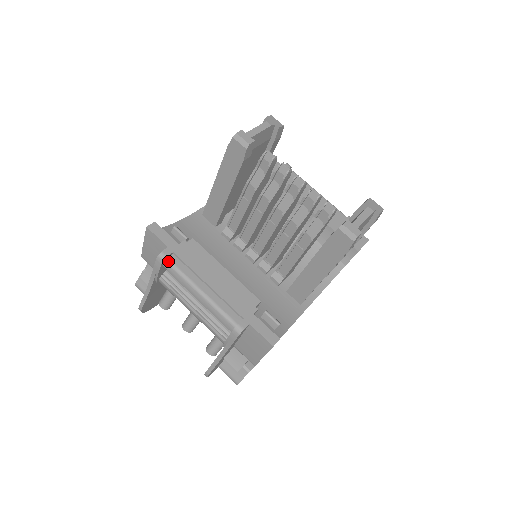
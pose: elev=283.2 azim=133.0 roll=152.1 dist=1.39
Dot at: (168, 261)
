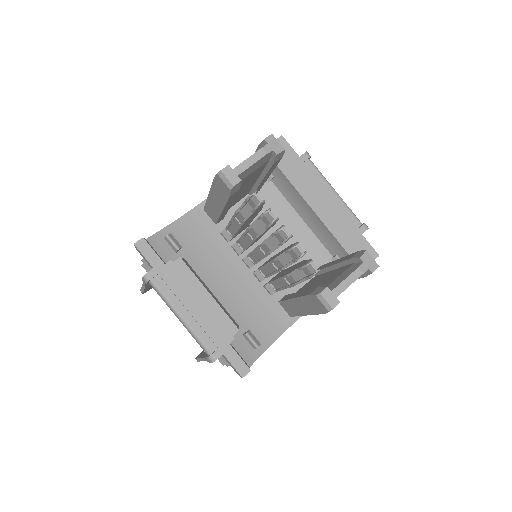
Dot at: (152, 282)
